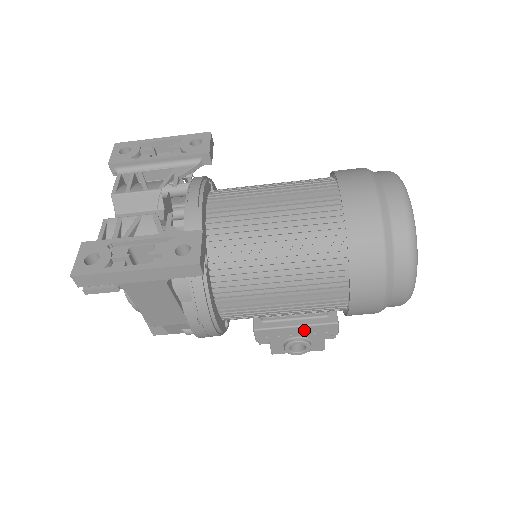
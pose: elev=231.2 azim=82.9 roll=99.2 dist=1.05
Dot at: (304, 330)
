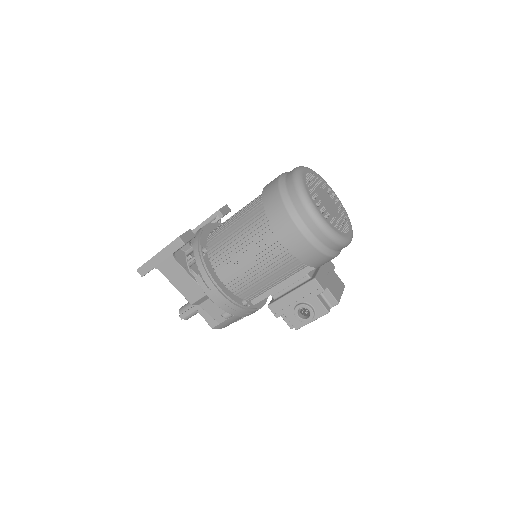
Dot at: (298, 294)
